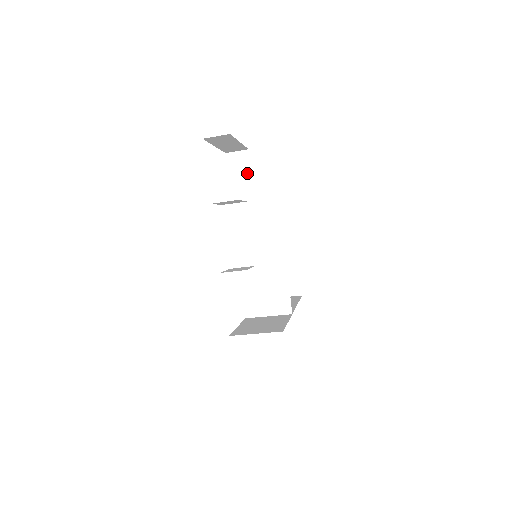
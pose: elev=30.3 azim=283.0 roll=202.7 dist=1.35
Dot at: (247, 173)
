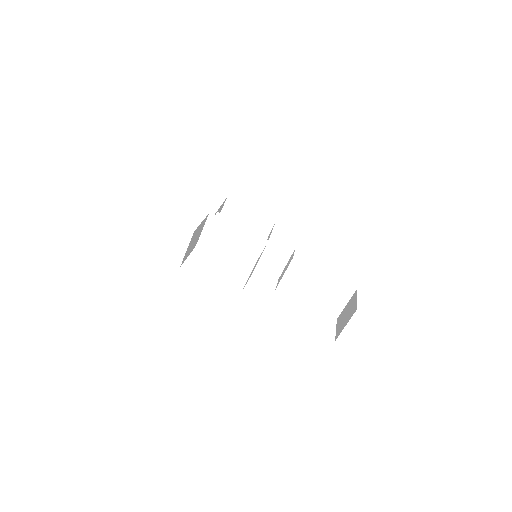
Dot at: occluded
